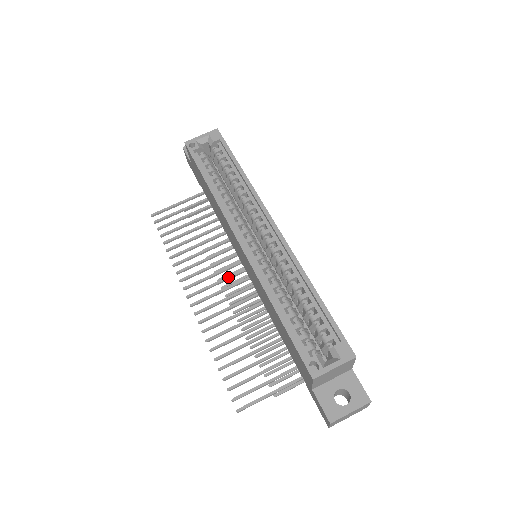
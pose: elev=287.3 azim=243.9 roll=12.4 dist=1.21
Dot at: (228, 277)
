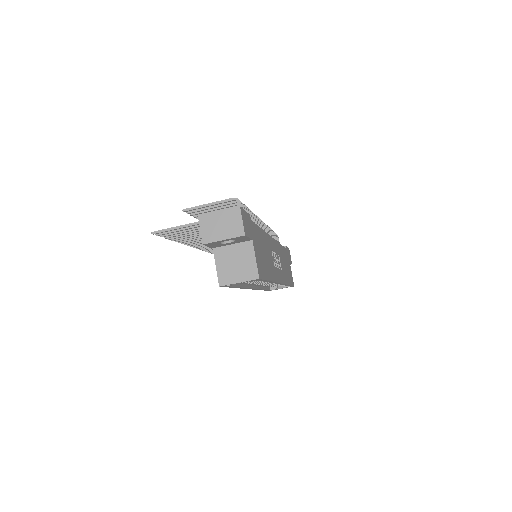
Dot at: occluded
